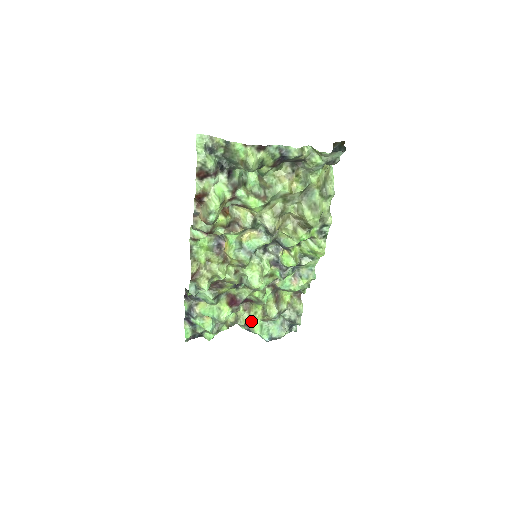
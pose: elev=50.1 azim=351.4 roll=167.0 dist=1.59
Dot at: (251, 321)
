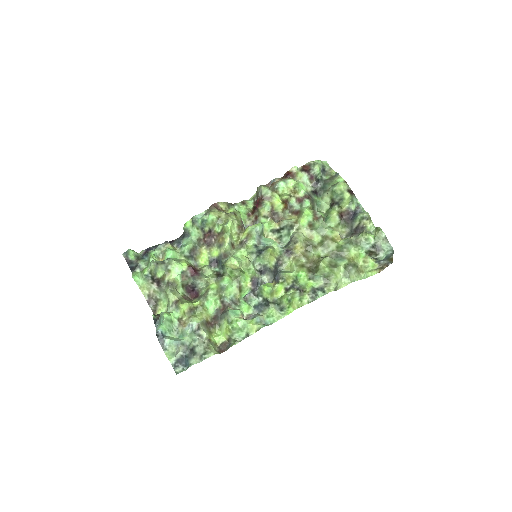
Dot at: (173, 308)
